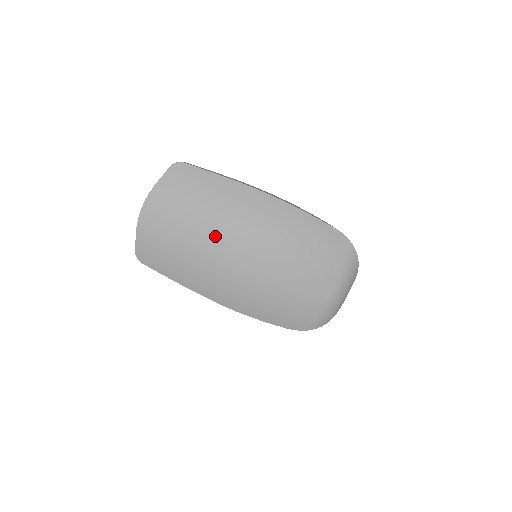
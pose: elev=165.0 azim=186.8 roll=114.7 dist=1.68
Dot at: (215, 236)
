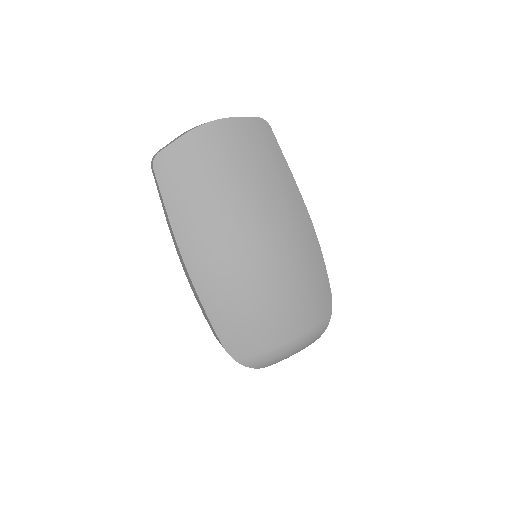
Dot at: (247, 206)
